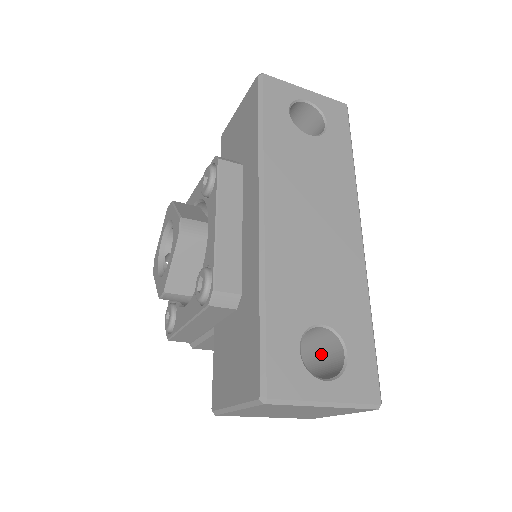
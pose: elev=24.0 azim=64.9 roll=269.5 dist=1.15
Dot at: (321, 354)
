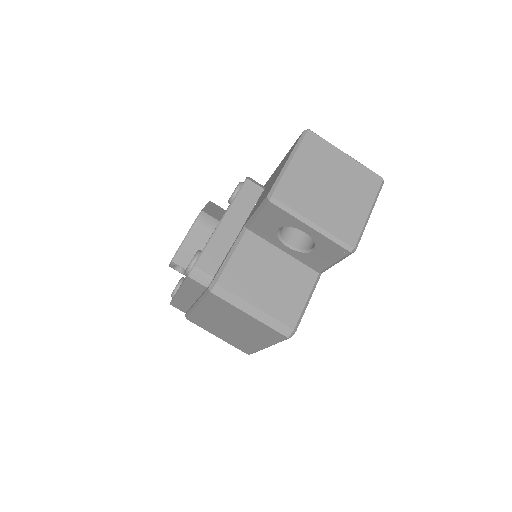
Dot at: occluded
